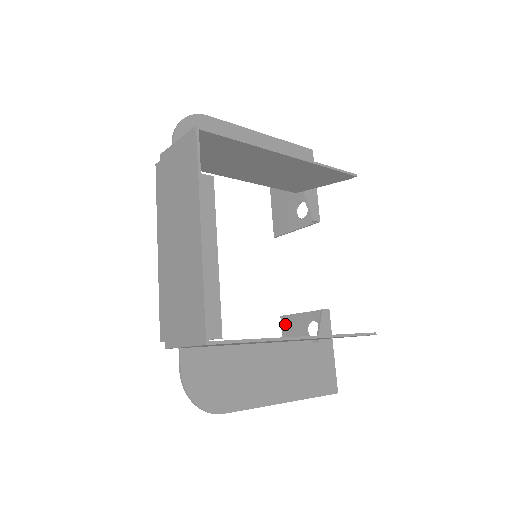
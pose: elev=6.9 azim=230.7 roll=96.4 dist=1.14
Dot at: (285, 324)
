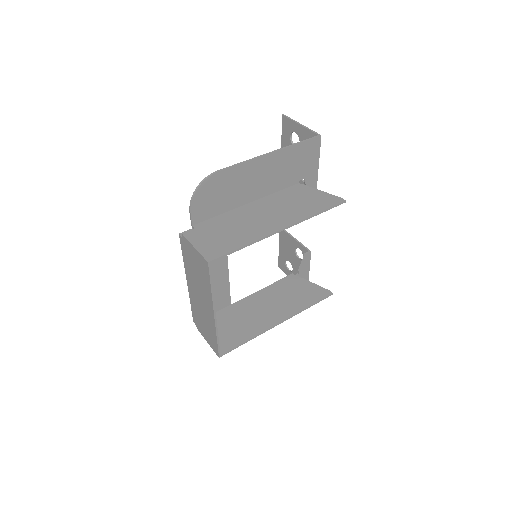
Dot at: (282, 234)
